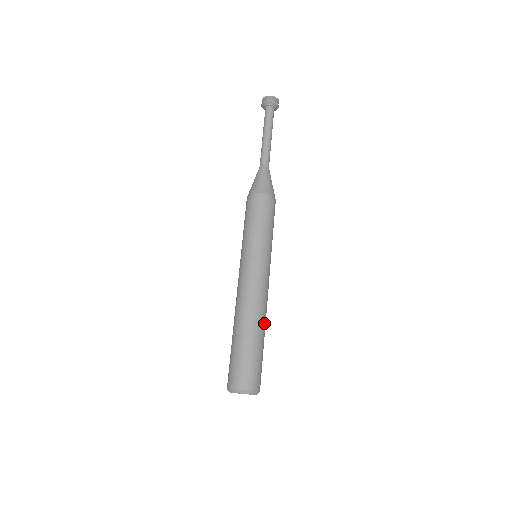
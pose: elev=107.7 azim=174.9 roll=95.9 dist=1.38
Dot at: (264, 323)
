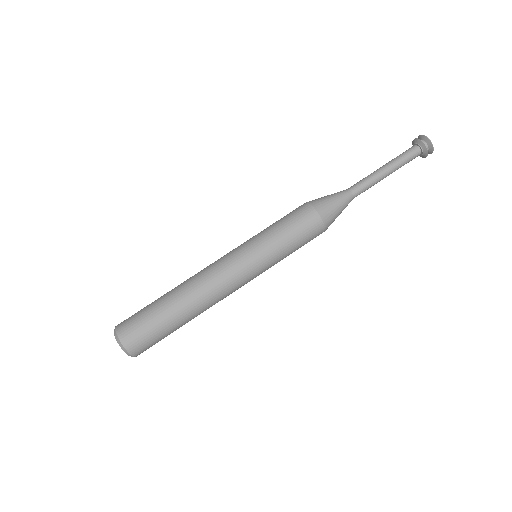
Dot at: occluded
